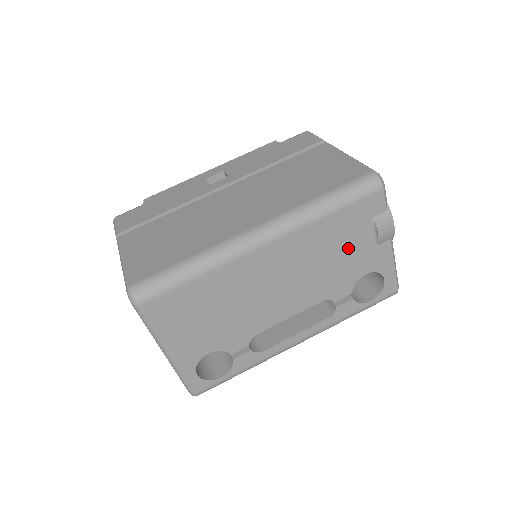
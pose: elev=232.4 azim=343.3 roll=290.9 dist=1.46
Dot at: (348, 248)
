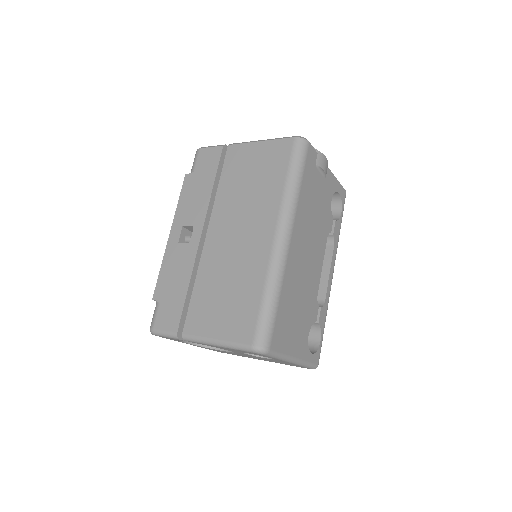
Dot at: (318, 195)
